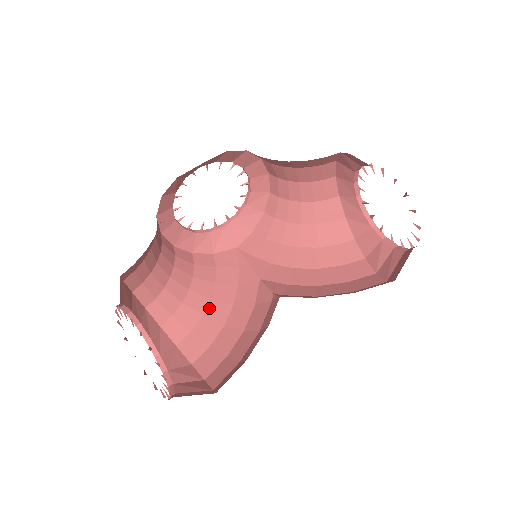
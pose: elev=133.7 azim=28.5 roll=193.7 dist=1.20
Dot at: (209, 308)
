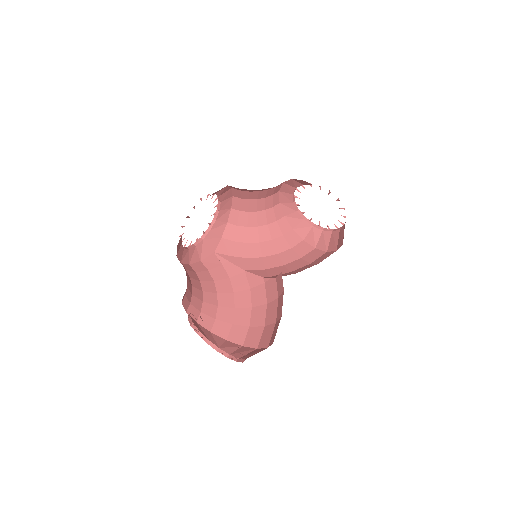
Dot at: (219, 300)
